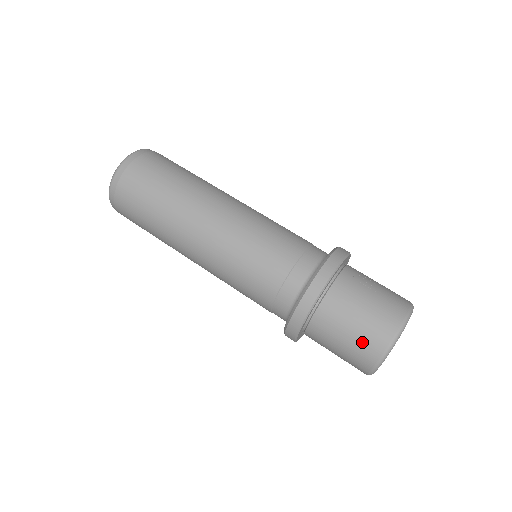
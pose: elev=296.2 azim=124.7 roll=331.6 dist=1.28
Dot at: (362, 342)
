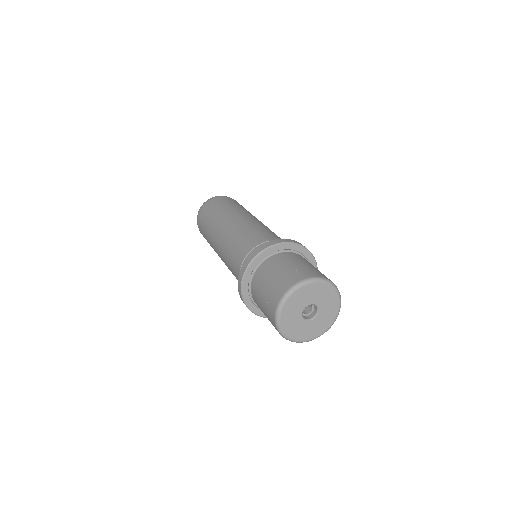
Dot at: (298, 270)
